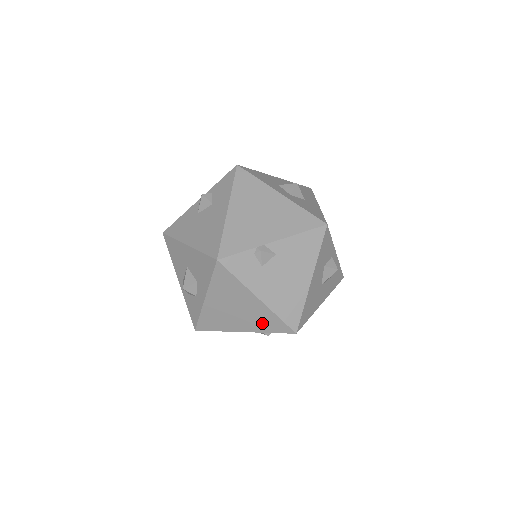
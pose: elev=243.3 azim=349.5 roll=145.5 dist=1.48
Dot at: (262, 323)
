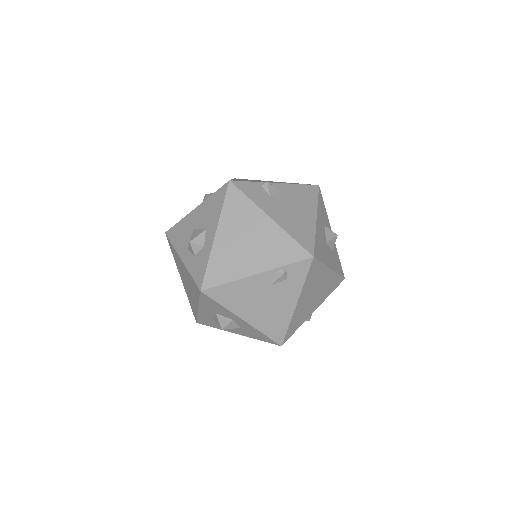
Dot at: (276, 253)
